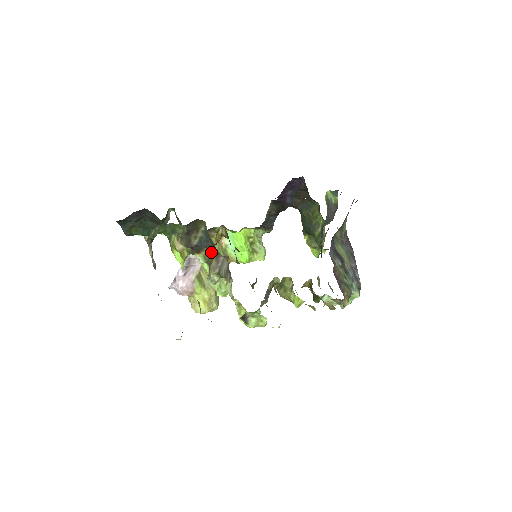
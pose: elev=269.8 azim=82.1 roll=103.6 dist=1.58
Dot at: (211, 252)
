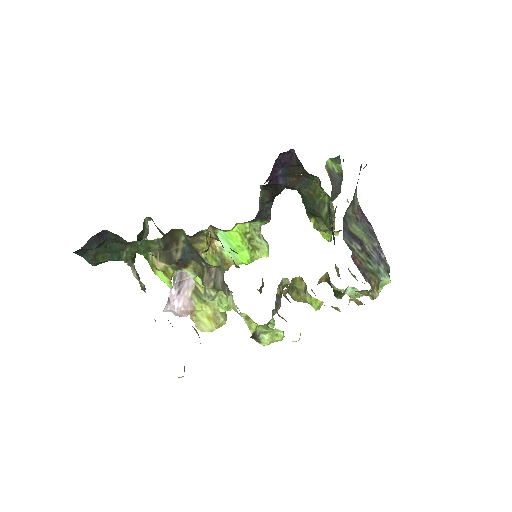
Dot at: (200, 264)
